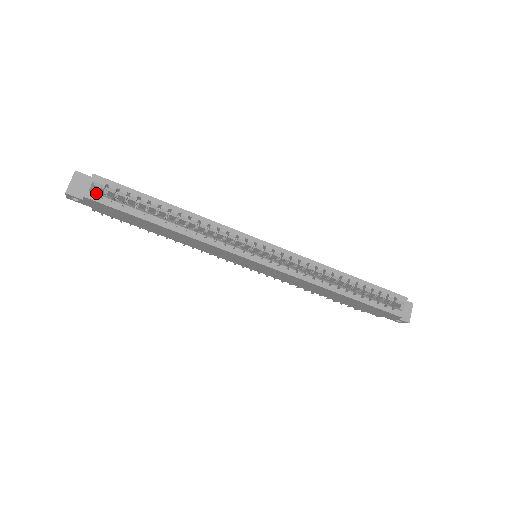
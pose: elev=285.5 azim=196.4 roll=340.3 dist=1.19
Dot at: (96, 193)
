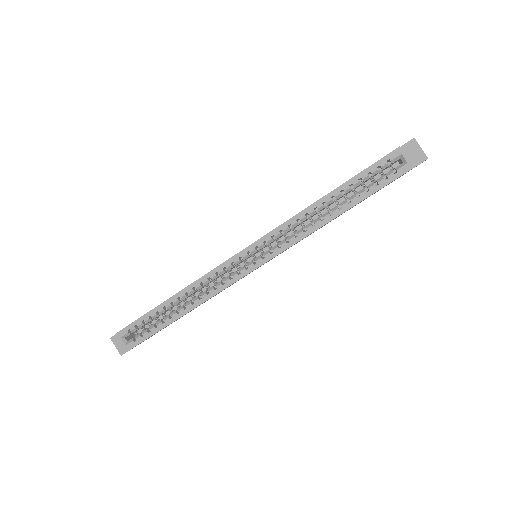
Dot at: (130, 342)
